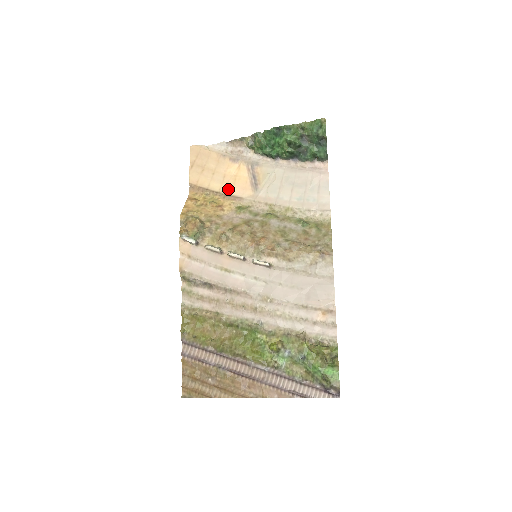
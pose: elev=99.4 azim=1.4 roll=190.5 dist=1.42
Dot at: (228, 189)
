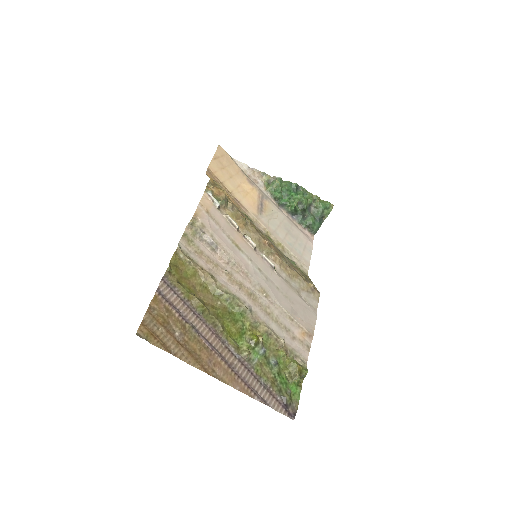
Dot at: (239, 196)
